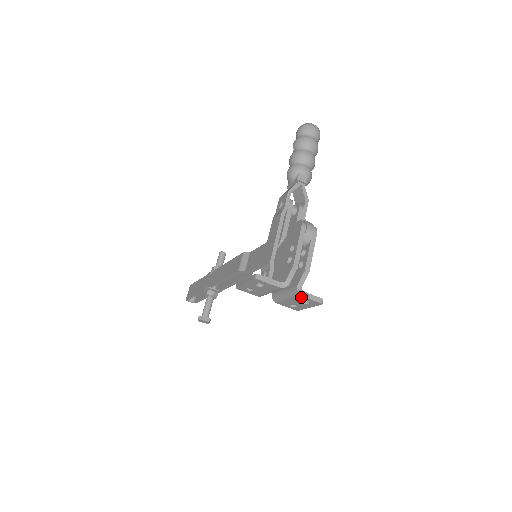
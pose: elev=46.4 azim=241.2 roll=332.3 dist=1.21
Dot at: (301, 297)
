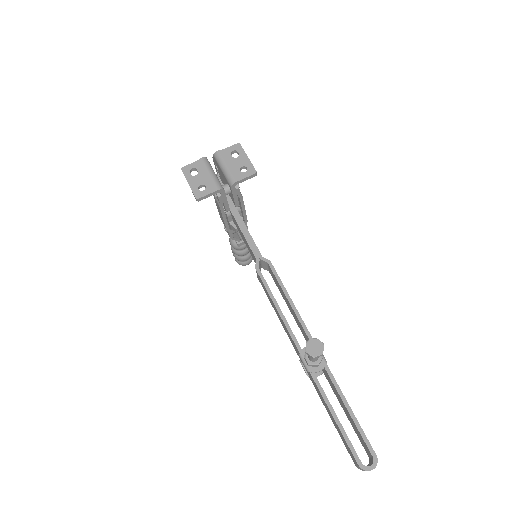
Dot at: (223, 153)
